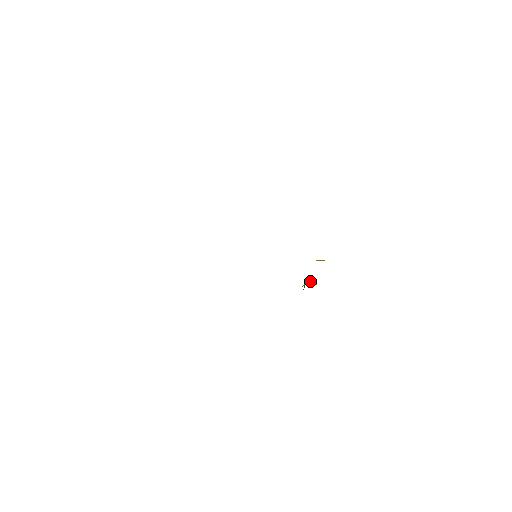
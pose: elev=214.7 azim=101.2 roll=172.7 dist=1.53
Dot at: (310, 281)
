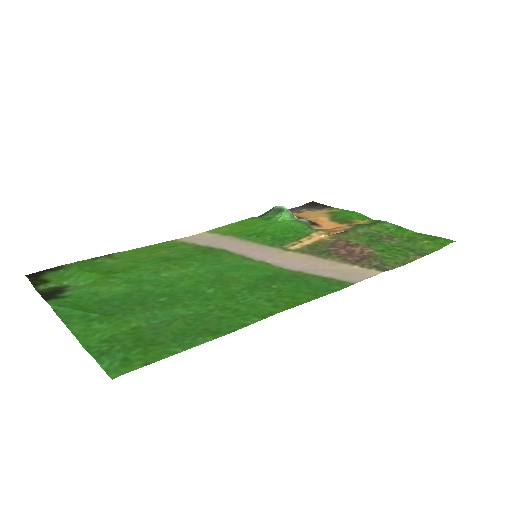
Dot at: (293, 217)
